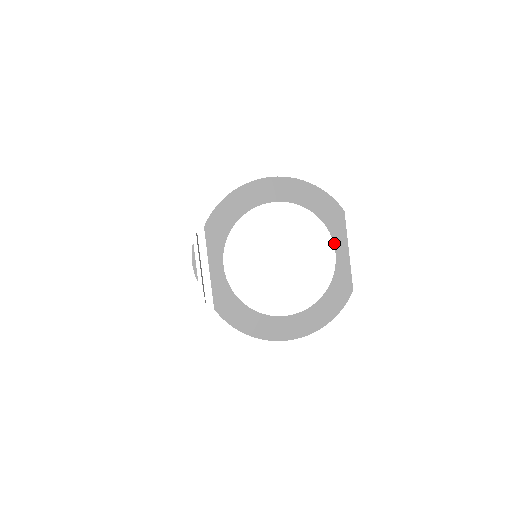
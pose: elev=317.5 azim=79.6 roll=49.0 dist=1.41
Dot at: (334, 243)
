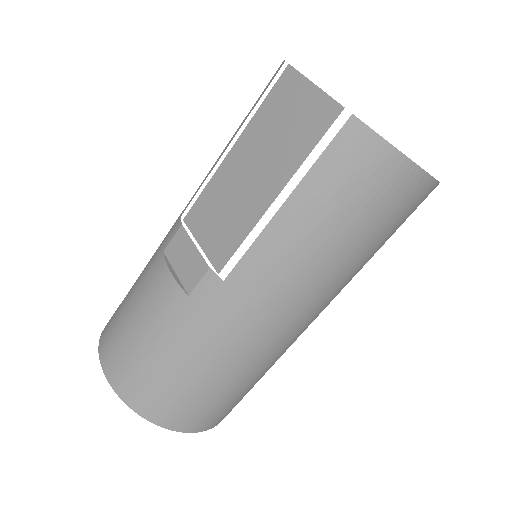
Dot at: occluded
